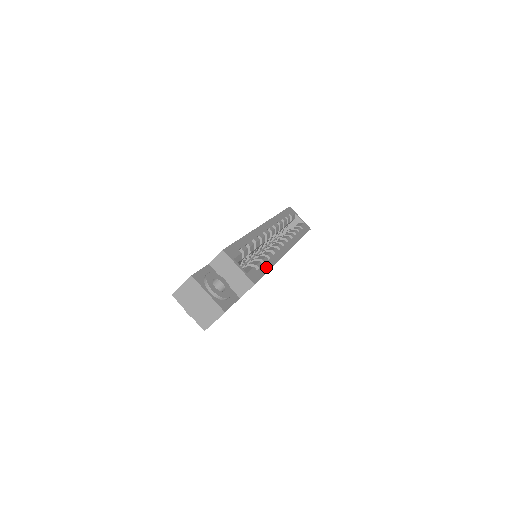
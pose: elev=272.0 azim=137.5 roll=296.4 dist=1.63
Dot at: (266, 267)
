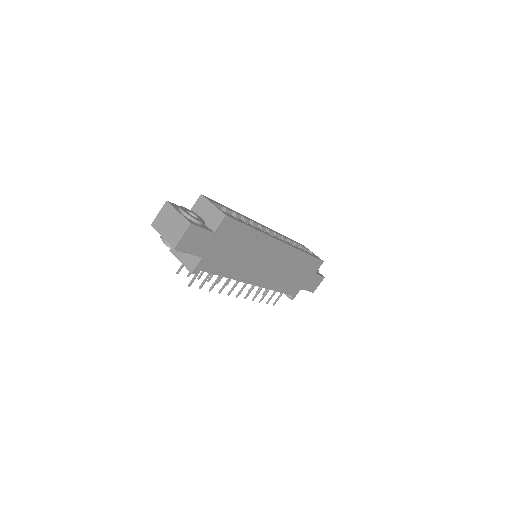
Dot at: (247, 224)
